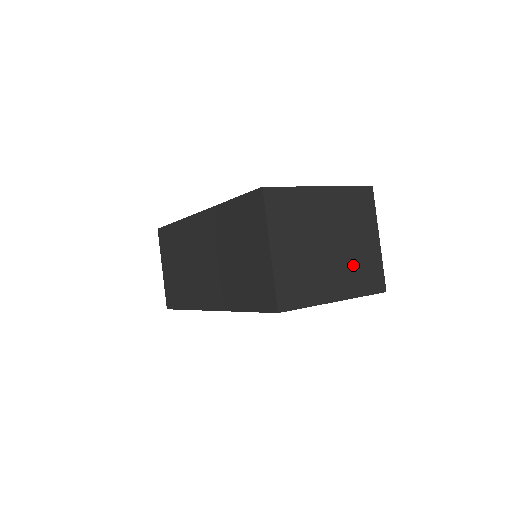
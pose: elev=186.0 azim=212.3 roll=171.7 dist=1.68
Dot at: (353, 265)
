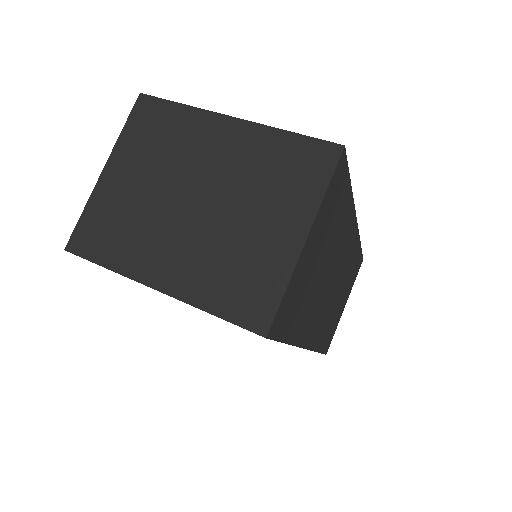
Dot at: (220, 253)
